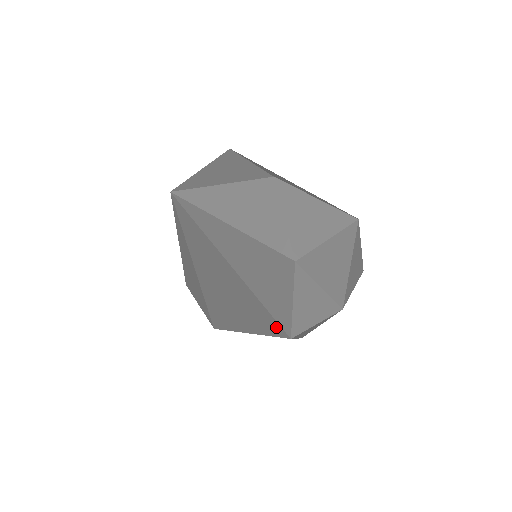
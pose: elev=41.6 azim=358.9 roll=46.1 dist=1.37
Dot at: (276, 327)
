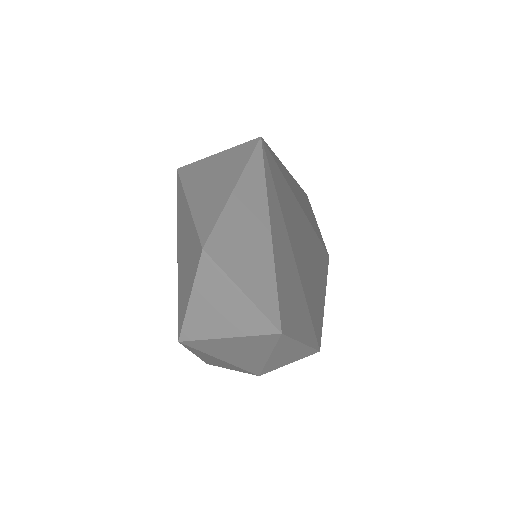
Dot at: occluded
